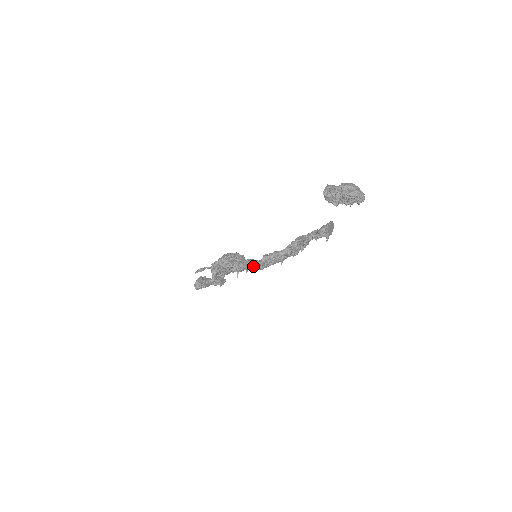
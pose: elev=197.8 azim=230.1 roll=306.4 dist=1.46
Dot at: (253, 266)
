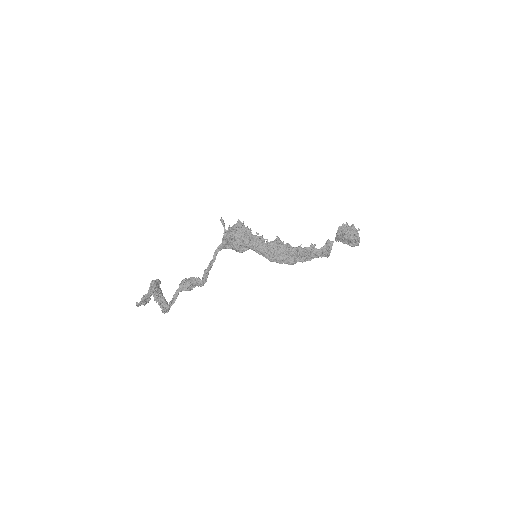
Dot at: (264, 242)
